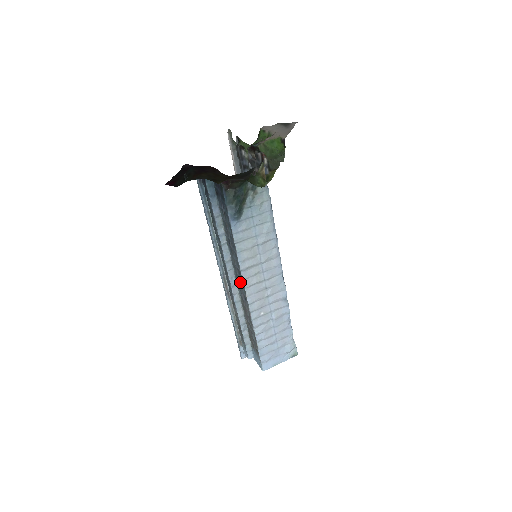
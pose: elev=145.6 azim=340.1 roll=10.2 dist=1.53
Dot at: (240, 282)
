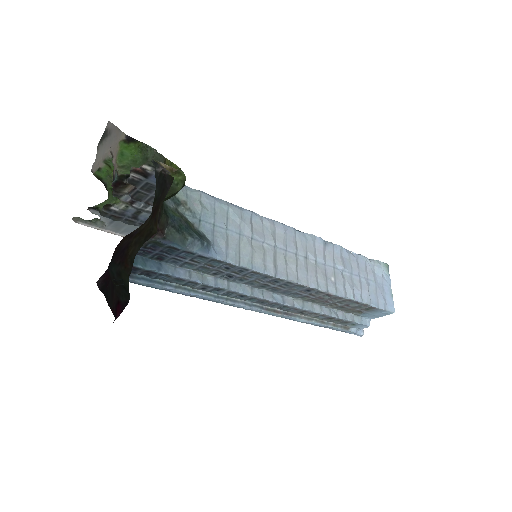
Dot at: (285, 287)
